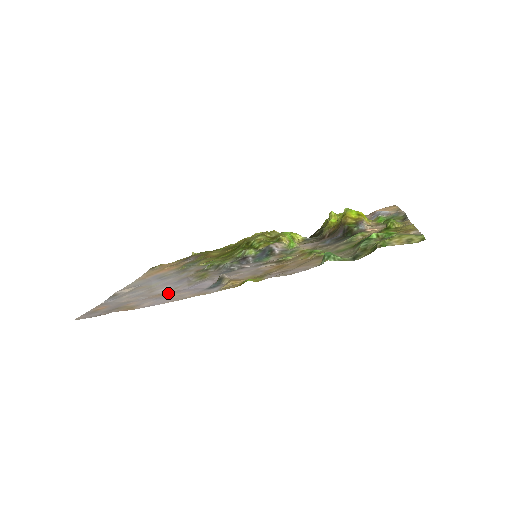
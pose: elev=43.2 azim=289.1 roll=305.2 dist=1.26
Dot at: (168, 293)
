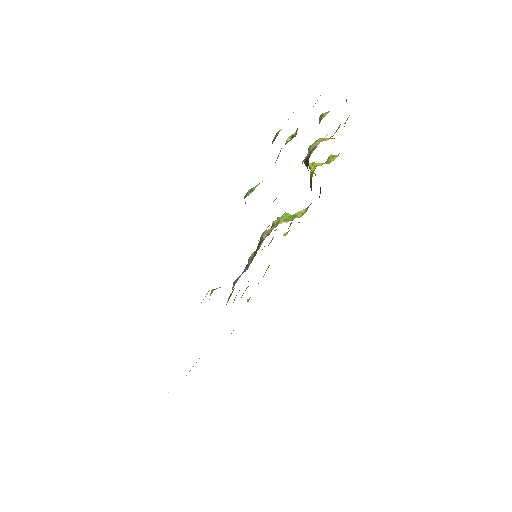
Dot at: occluded
